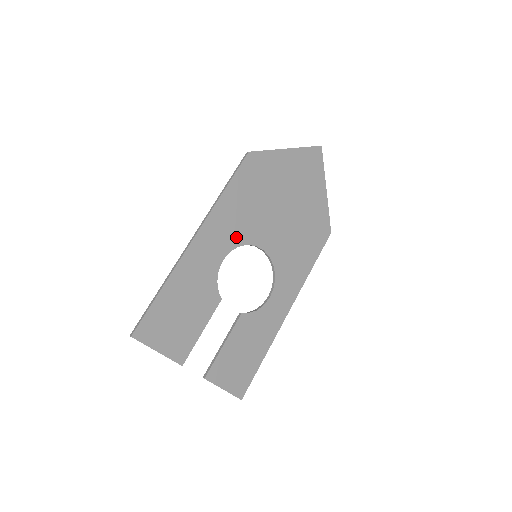
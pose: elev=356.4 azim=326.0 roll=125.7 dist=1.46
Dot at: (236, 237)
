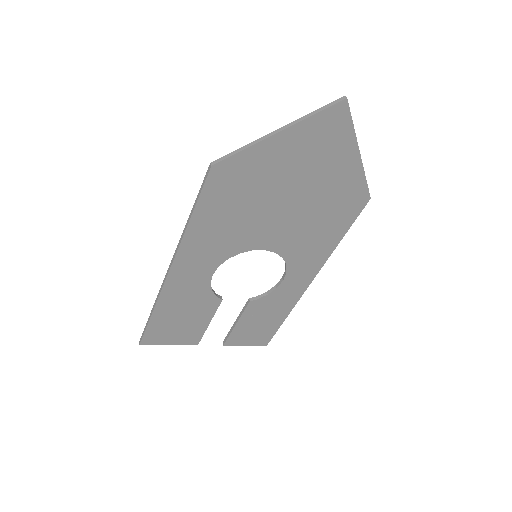
Dot at: (223, 252)
